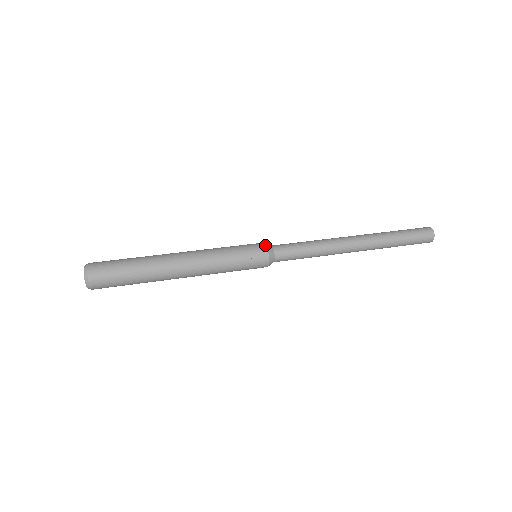
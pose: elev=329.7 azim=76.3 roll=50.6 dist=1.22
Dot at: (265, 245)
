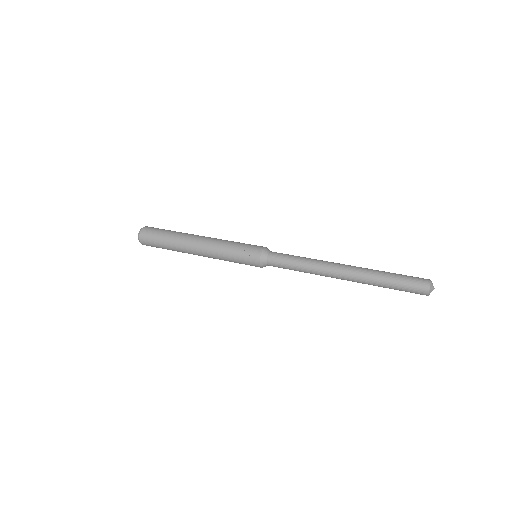
Dot at: (262, 248)
